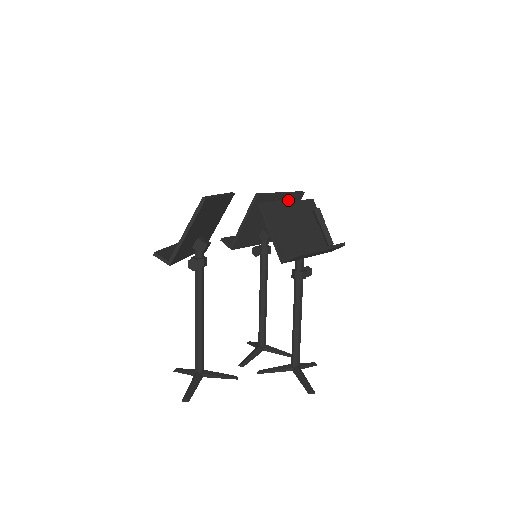
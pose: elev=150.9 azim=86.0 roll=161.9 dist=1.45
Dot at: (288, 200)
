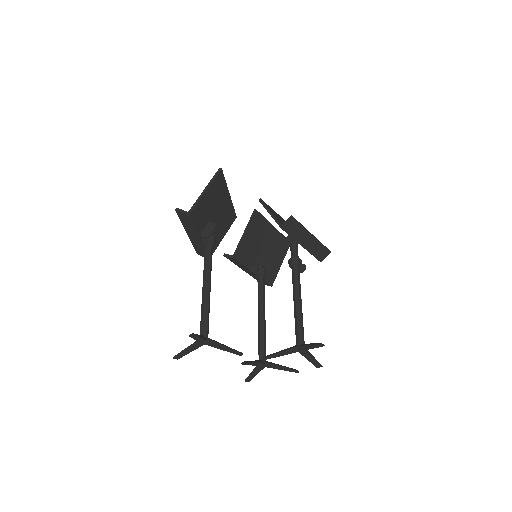
Dot at: (278, 239)
